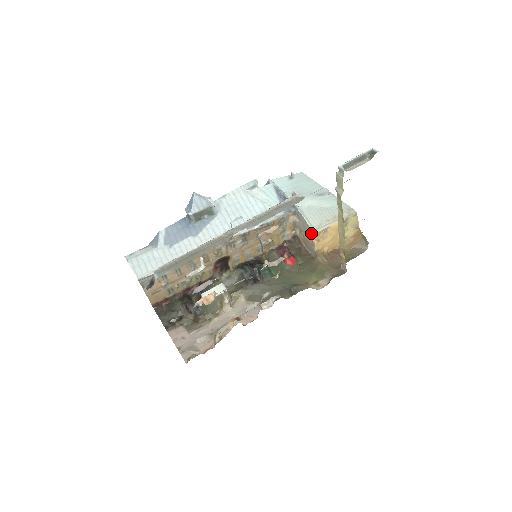
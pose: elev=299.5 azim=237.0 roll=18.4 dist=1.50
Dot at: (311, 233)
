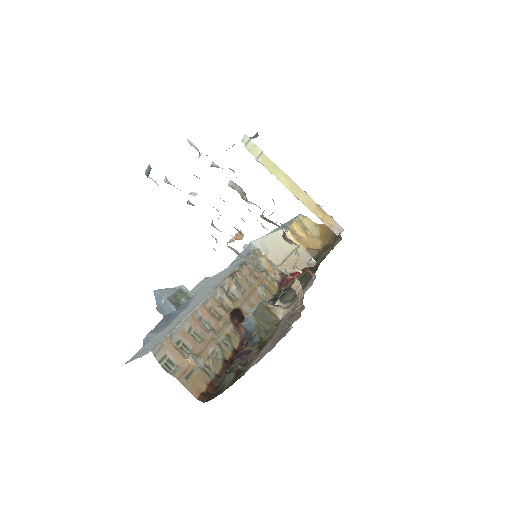
Dot at: occluded
